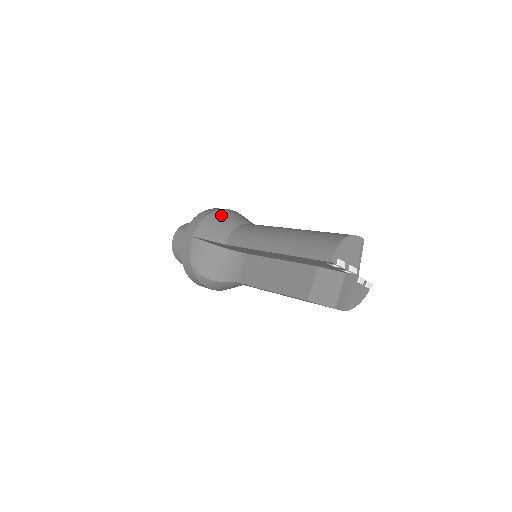
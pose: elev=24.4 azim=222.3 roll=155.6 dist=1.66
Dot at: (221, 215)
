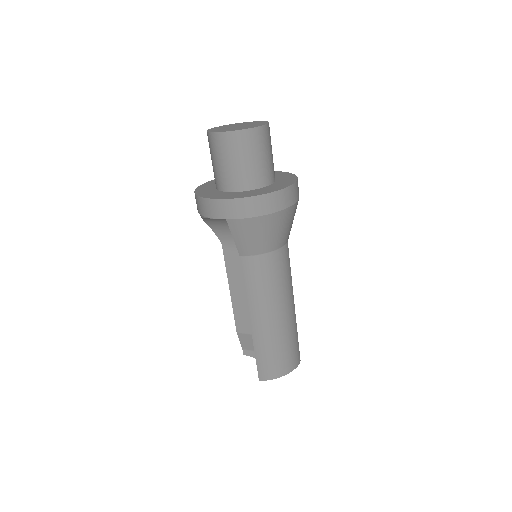
Dot at: (272, 225)
